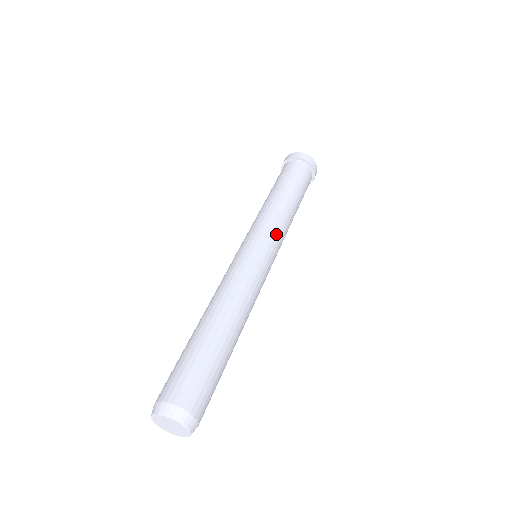
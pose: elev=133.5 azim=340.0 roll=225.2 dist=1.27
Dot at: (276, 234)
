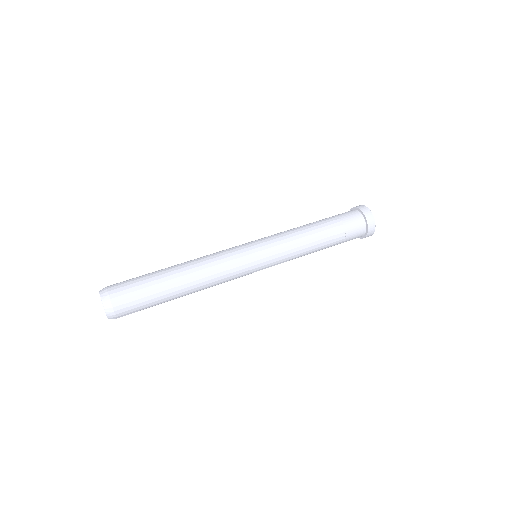
Dot at: (272, 237)
